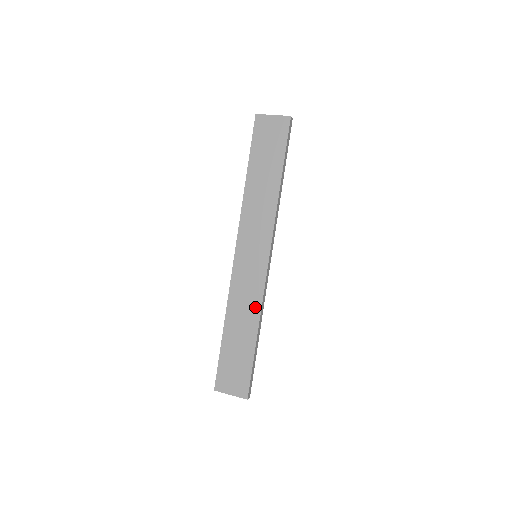
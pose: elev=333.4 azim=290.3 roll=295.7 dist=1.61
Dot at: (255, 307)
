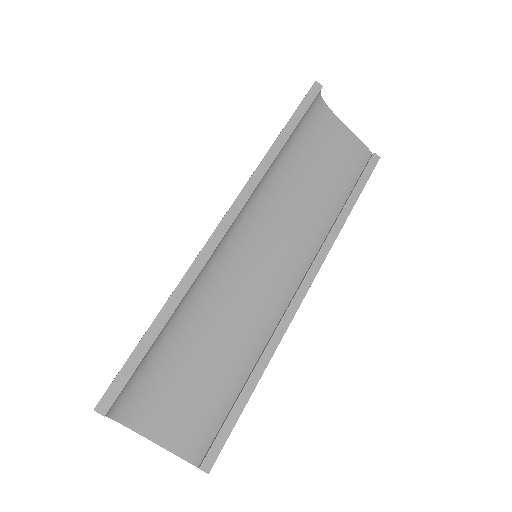
Dot at: occluded
